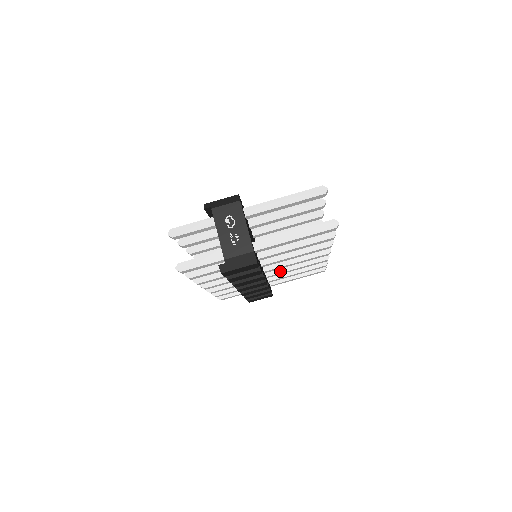
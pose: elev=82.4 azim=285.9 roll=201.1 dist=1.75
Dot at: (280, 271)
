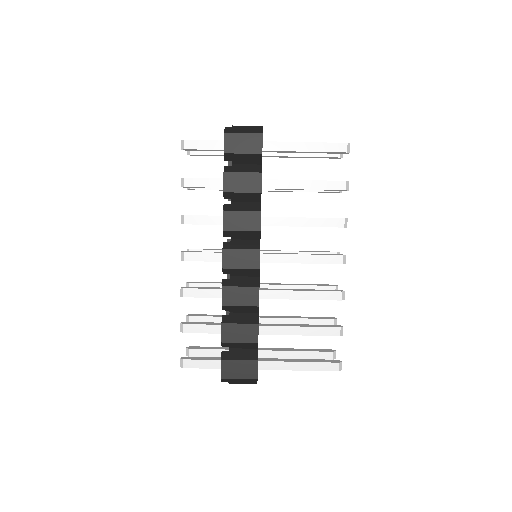
Dot at: (279, 290)
